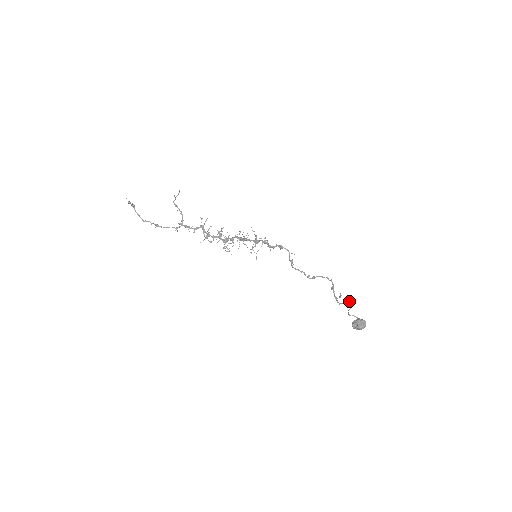
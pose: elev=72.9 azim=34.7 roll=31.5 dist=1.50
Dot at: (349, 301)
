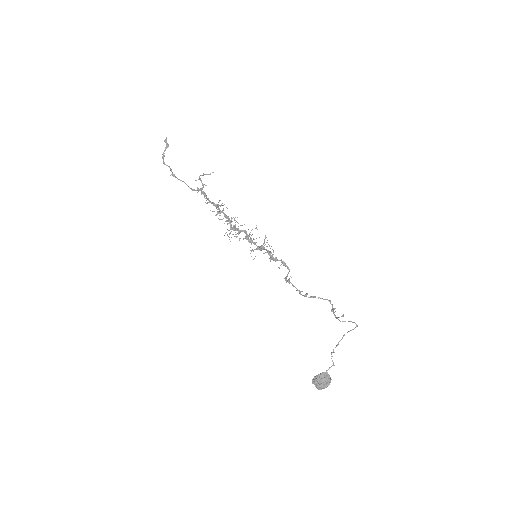
Dot at: occluded
